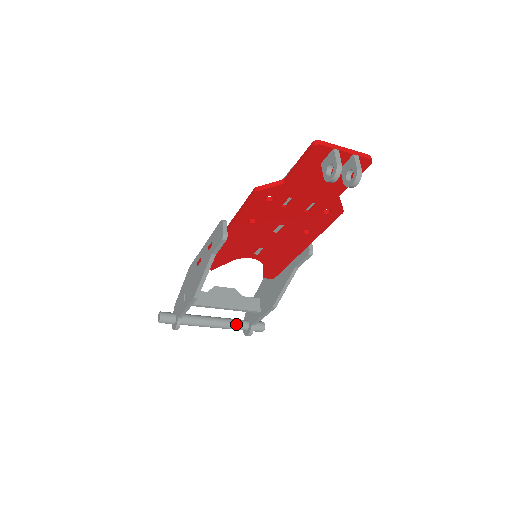
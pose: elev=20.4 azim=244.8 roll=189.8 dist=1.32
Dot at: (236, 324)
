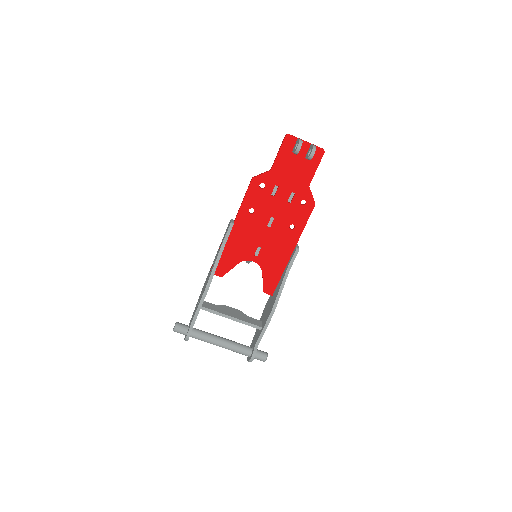
Dot at: (241, 346)
